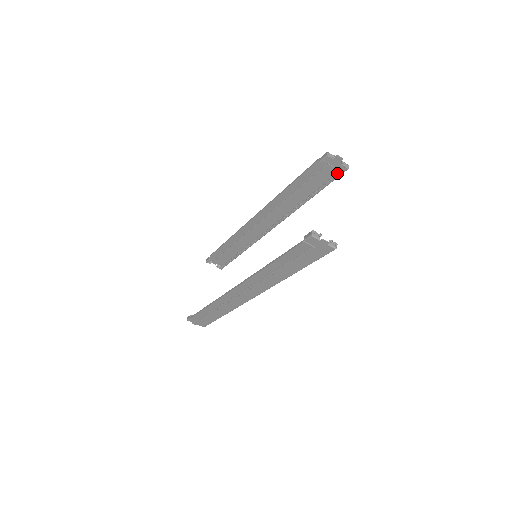
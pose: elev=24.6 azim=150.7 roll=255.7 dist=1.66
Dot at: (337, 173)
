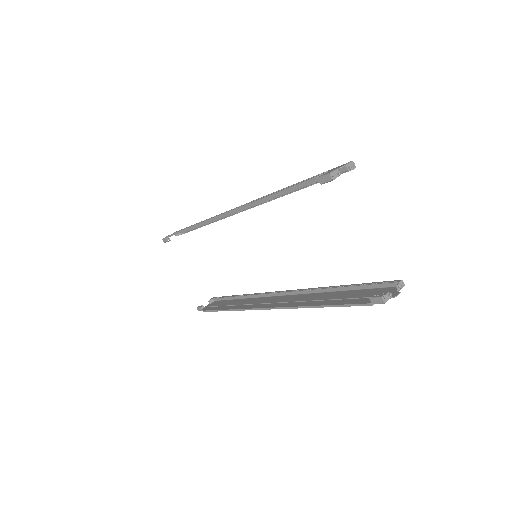
Dot at: occluded
